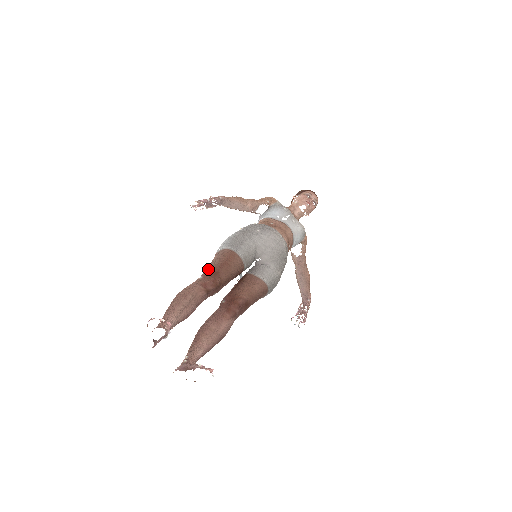
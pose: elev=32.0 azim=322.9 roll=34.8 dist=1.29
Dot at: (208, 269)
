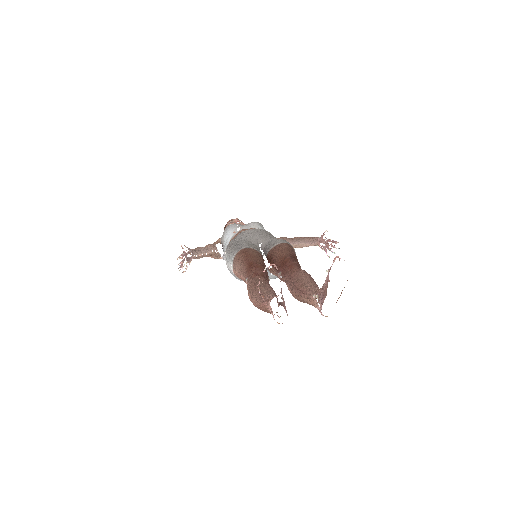
Dot at: (243, 273)
